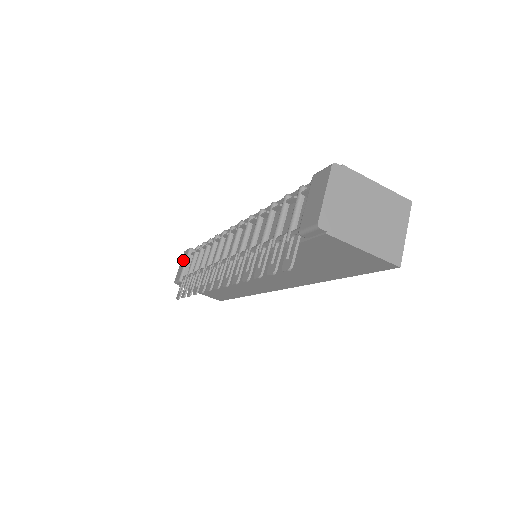
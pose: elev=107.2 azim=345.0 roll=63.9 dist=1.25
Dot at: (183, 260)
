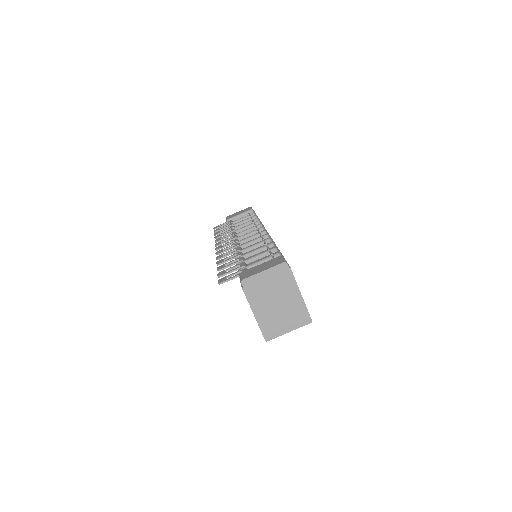
Dot at: (242, 211)
